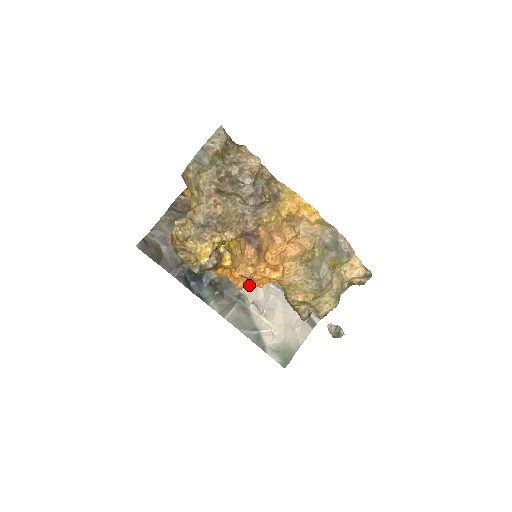
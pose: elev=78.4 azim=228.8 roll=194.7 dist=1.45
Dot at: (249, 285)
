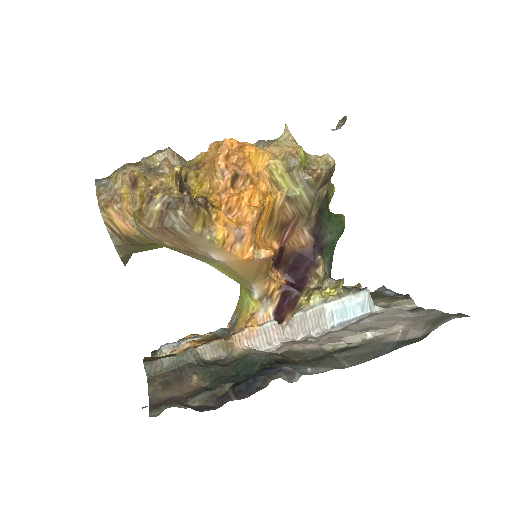
Dot at: (261, 208)
